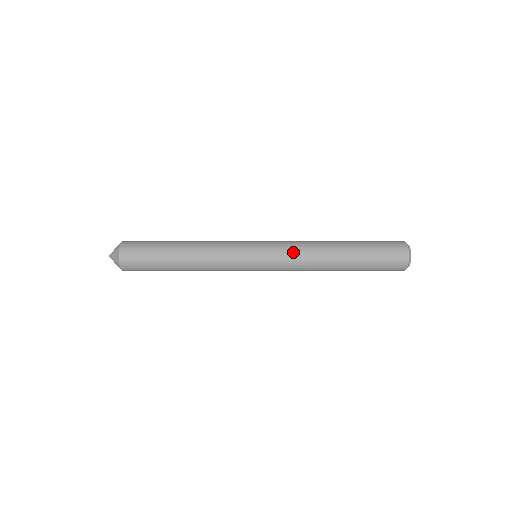
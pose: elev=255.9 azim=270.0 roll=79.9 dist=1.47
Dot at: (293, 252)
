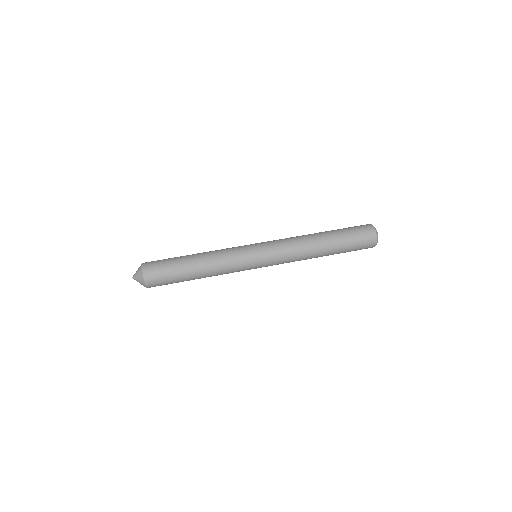
Dot at: (283, 239)
